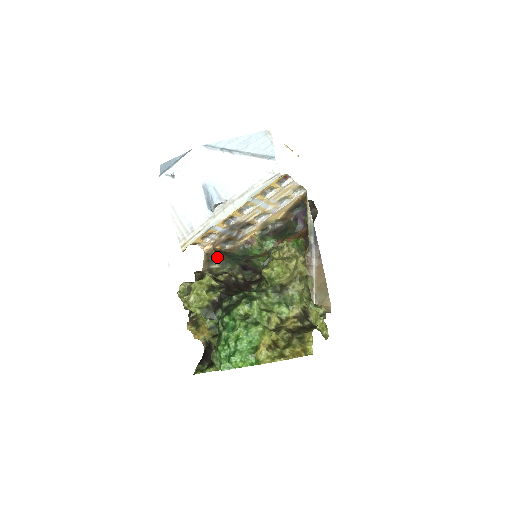
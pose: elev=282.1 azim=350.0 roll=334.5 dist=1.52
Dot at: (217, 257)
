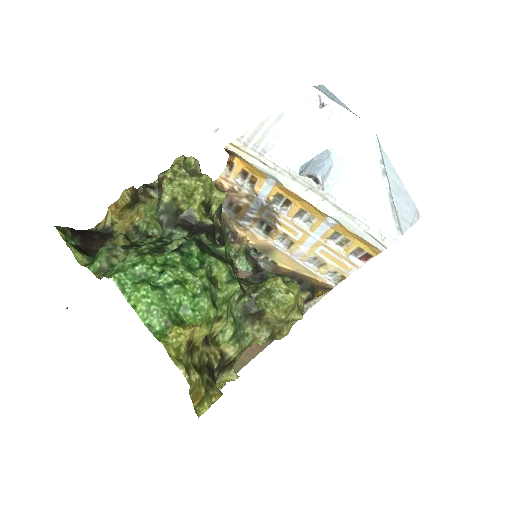
Dot at: occluded
